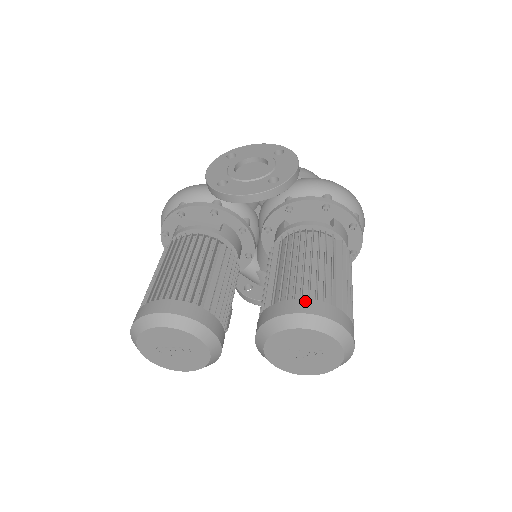
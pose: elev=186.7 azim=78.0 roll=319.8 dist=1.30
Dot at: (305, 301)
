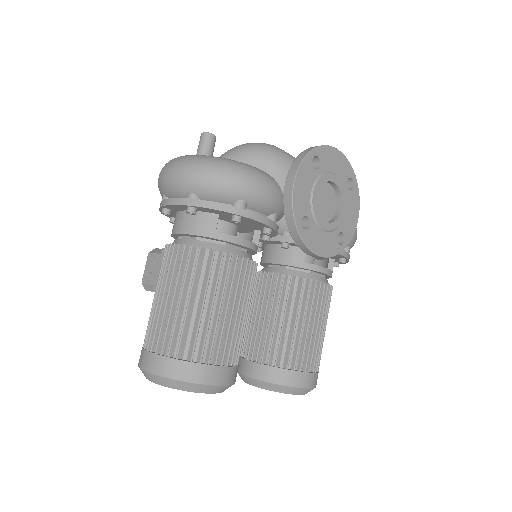
Dot at: (312, 376)
